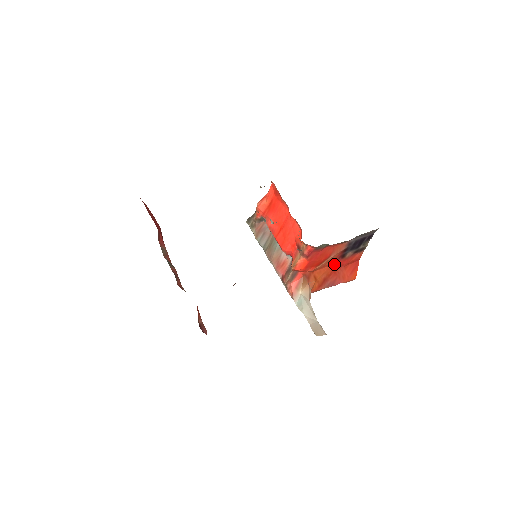
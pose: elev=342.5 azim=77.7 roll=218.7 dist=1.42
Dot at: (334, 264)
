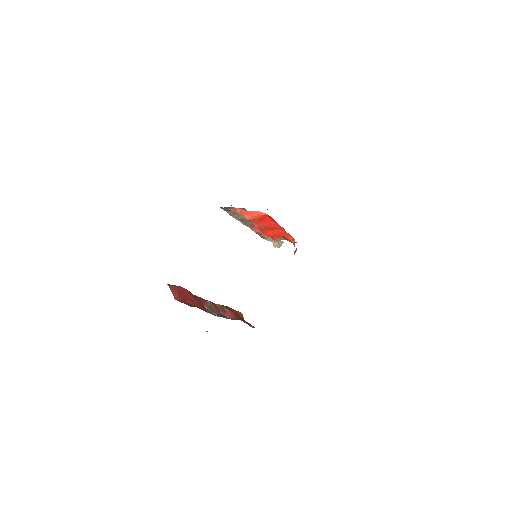
Dot at: occluded
